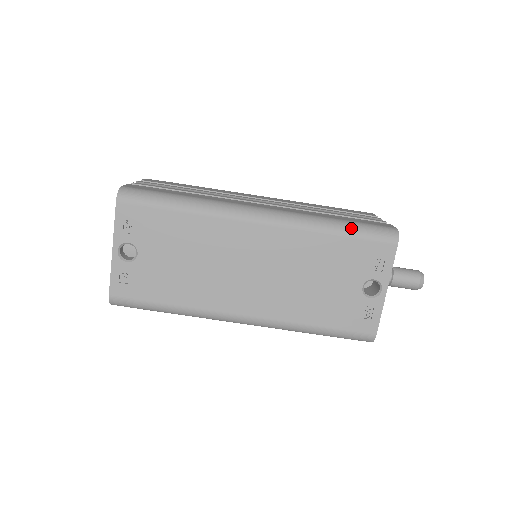
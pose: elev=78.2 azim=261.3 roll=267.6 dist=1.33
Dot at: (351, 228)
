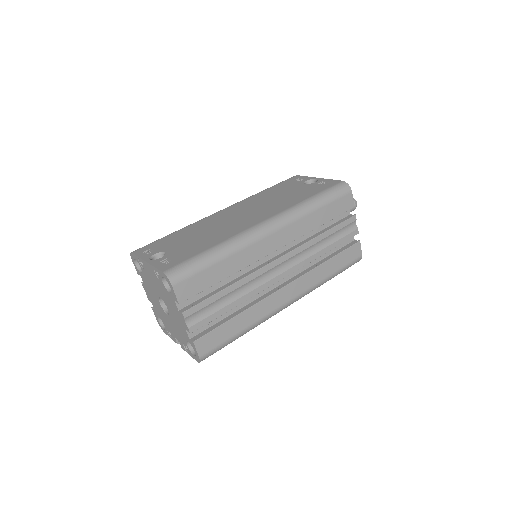
Dot at: occluded
